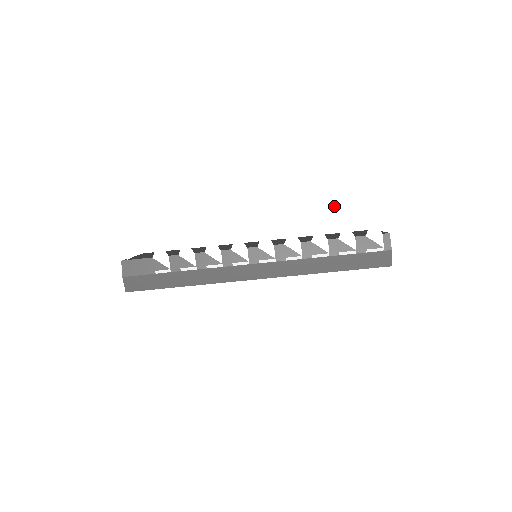
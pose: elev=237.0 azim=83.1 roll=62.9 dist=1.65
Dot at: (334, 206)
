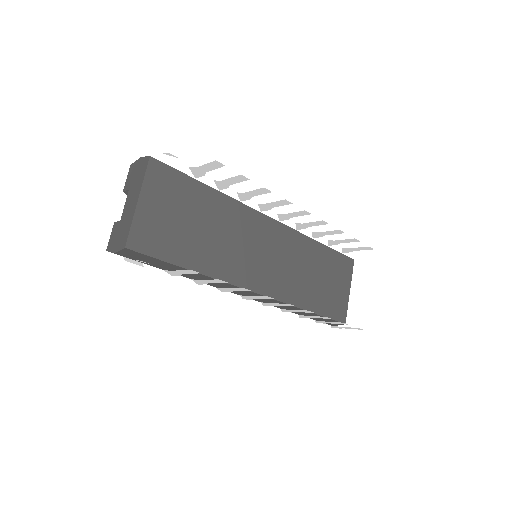
Dot at: (357, 240)
